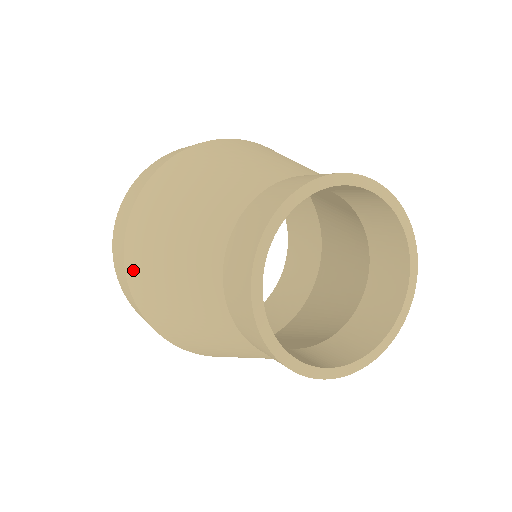
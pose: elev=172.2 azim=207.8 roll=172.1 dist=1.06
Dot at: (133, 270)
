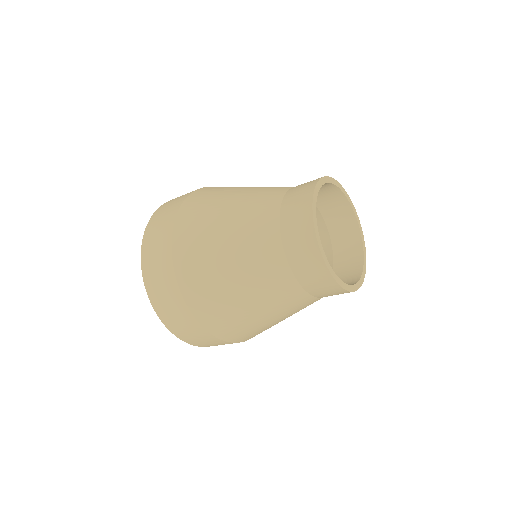
Dot at: (214, 324)
